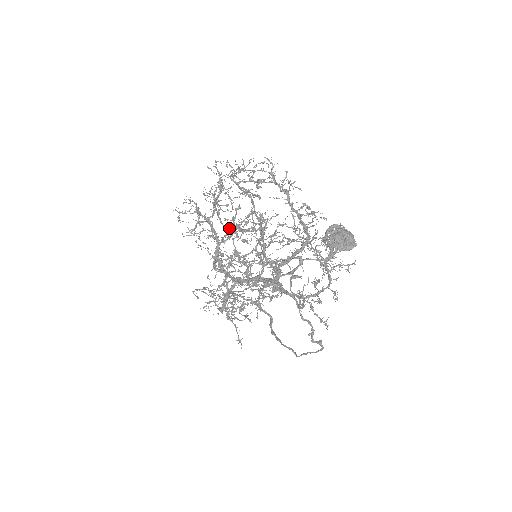
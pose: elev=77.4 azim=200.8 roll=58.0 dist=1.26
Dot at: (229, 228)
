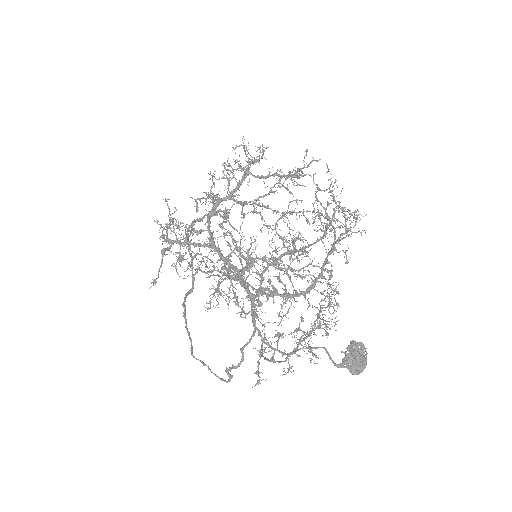
Dot at: occluded
